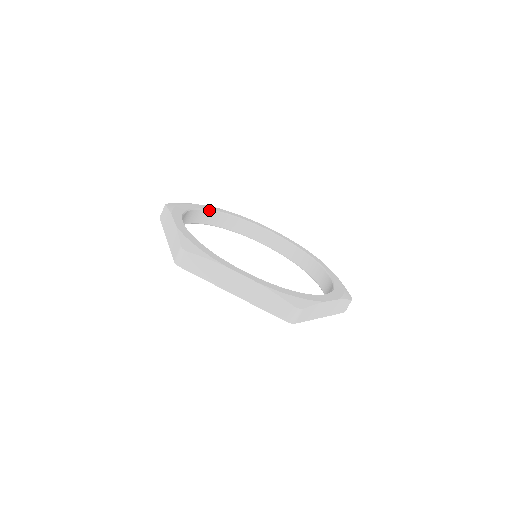
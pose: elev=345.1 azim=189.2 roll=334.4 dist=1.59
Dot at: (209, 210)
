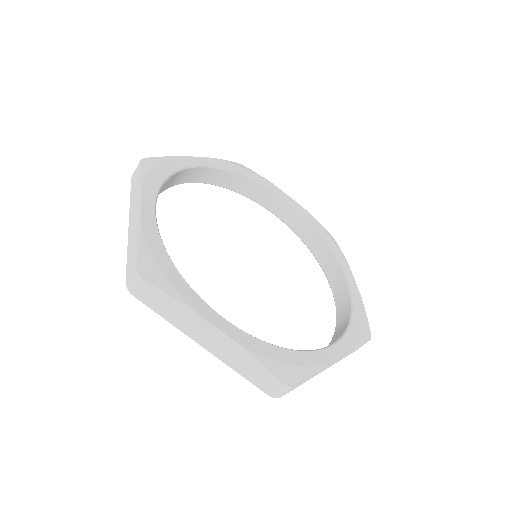
Dot at: (290, 205)
